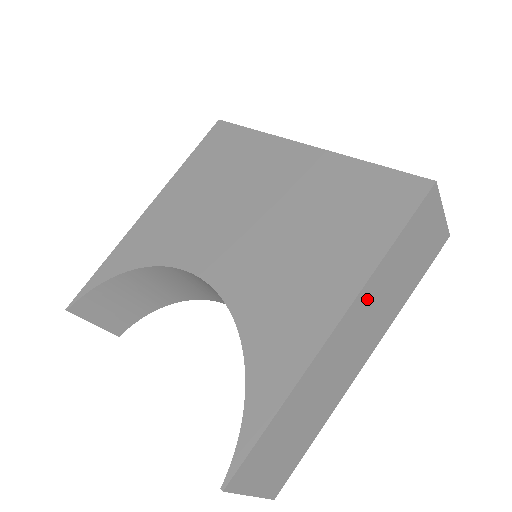
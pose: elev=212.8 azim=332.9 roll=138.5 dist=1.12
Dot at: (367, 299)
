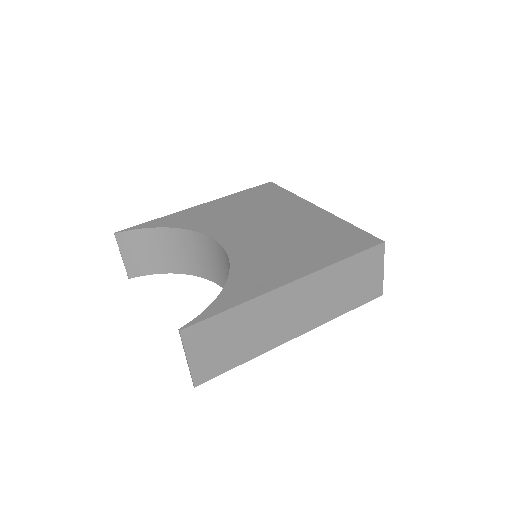
Dot at: (317, 283)
